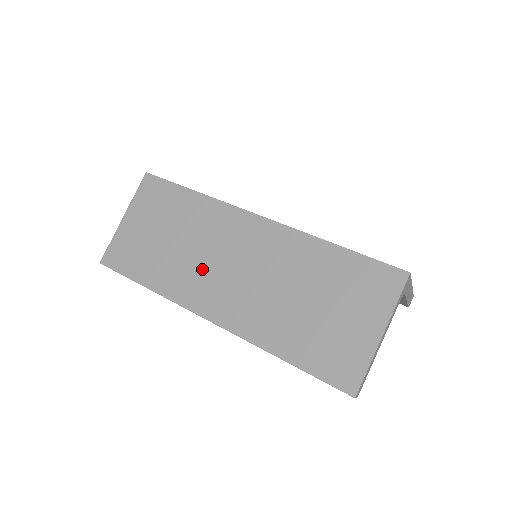
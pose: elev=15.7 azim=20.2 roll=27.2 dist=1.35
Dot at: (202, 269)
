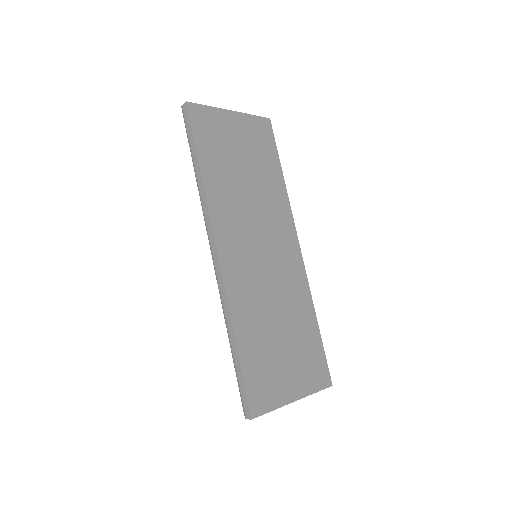
Dot at: (245, 220)
